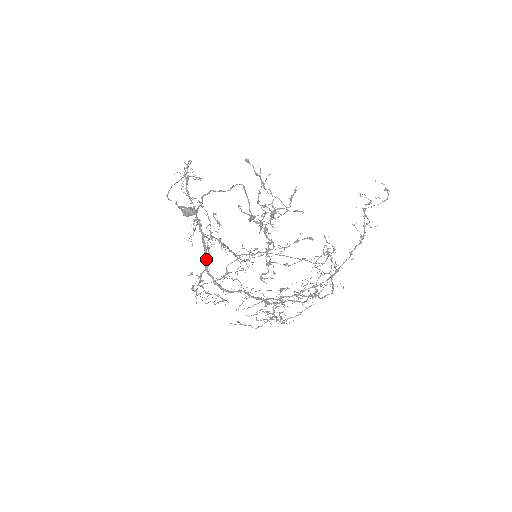
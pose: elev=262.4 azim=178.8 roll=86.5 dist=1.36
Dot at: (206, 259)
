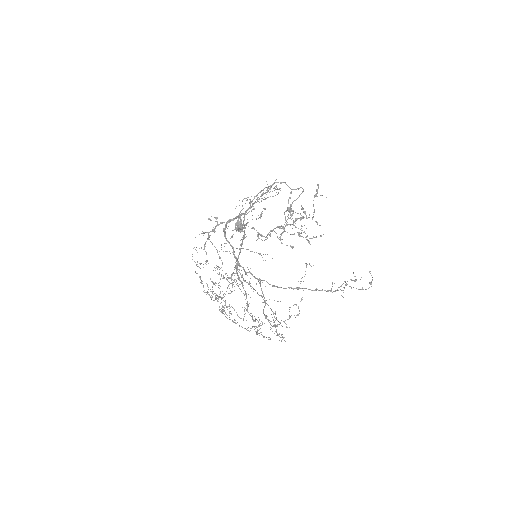
Dot at: (234, 219)
